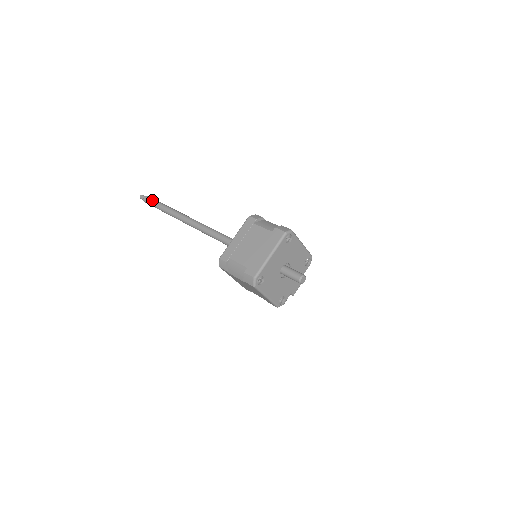
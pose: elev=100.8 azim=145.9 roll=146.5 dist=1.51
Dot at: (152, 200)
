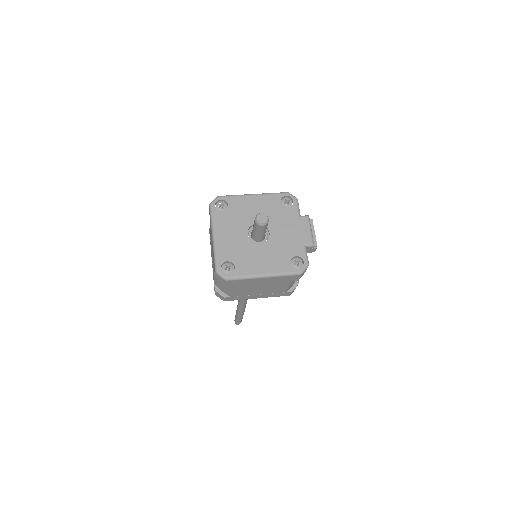
Dot at: (235, 316)
